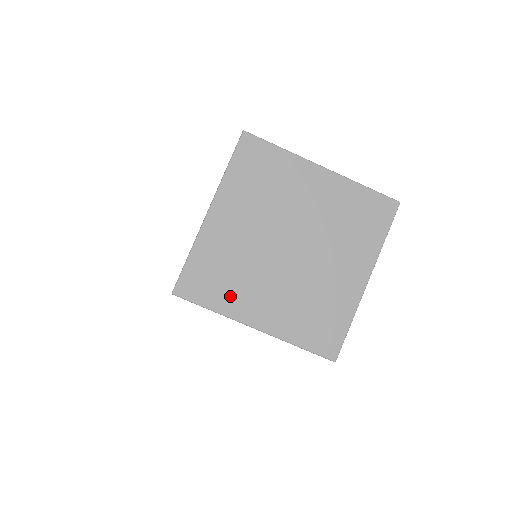
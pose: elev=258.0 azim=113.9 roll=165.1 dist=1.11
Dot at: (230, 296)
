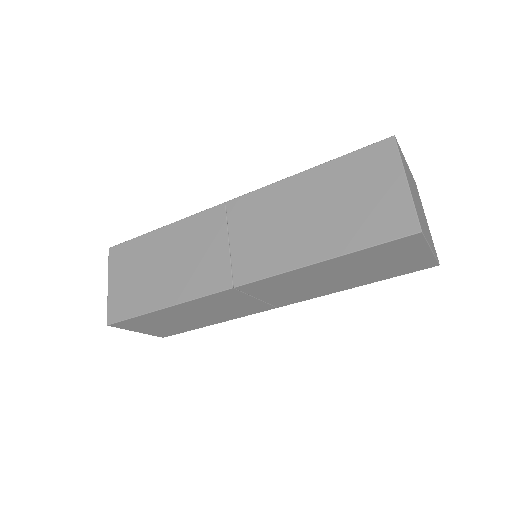
Dot at: (405, 168)
